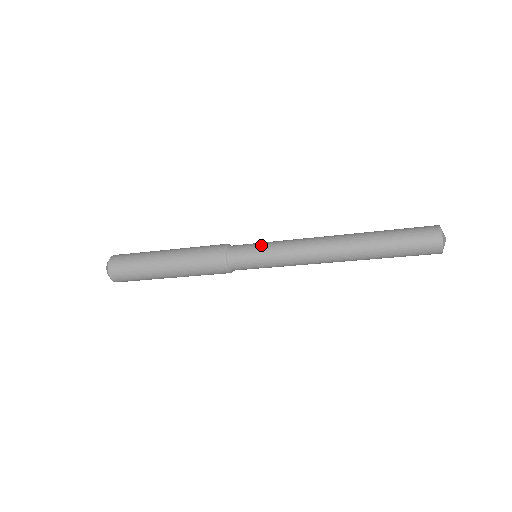
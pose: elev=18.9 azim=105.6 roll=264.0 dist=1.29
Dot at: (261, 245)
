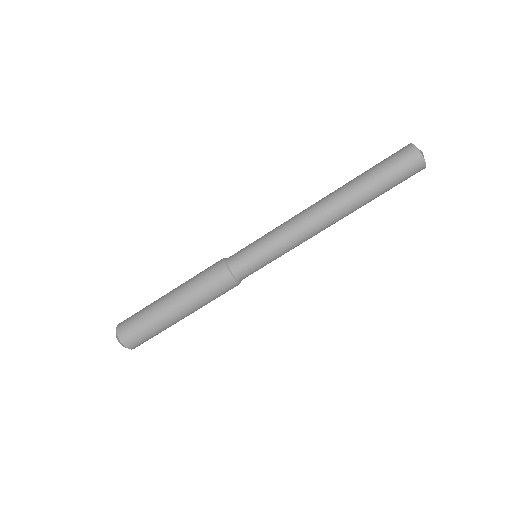
Dot at: (256, 240)
